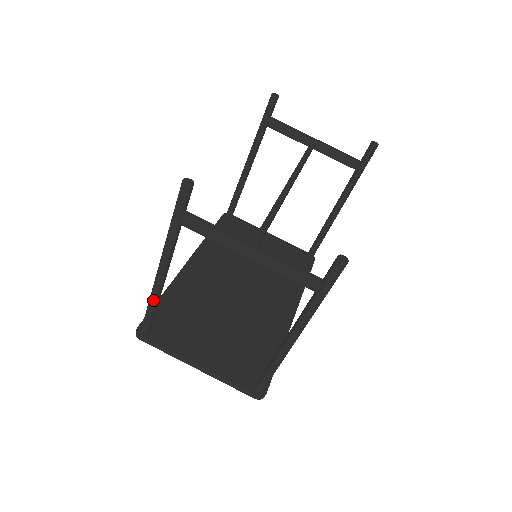
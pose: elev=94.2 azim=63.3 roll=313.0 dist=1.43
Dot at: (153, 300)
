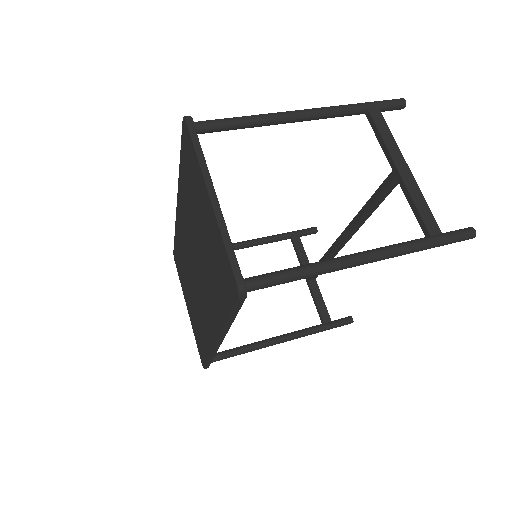
Dot at: (260, 117)
